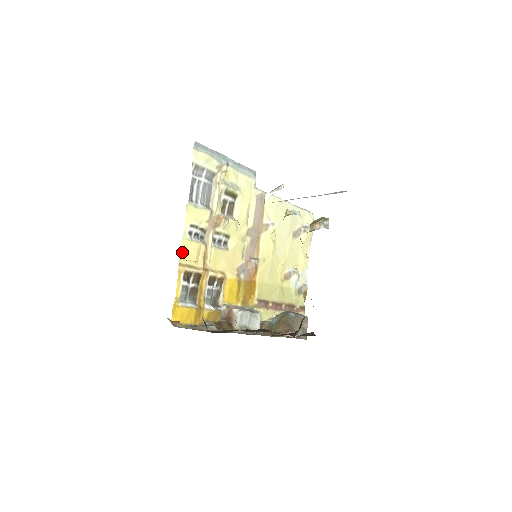
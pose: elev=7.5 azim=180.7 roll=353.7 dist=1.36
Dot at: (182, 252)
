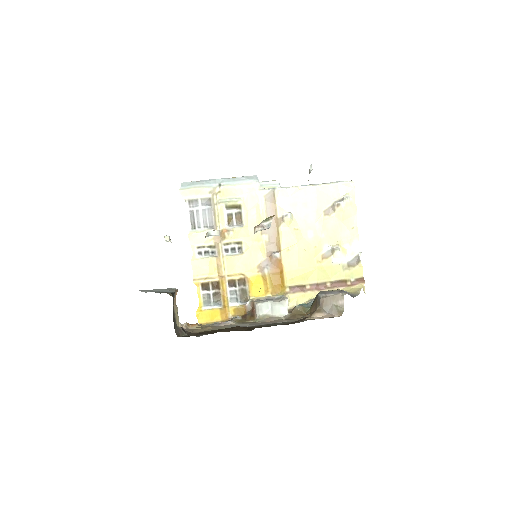
Dot at: (194, 270)
